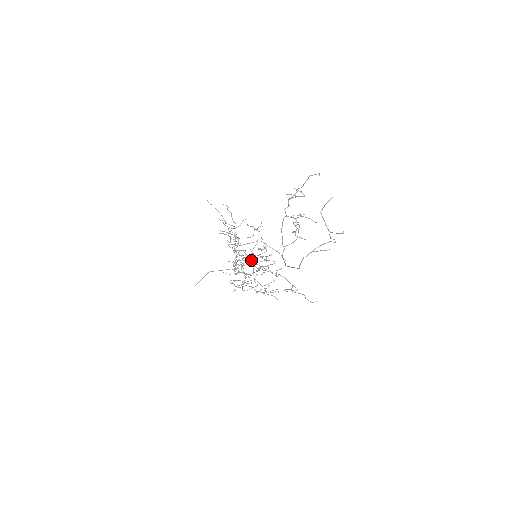
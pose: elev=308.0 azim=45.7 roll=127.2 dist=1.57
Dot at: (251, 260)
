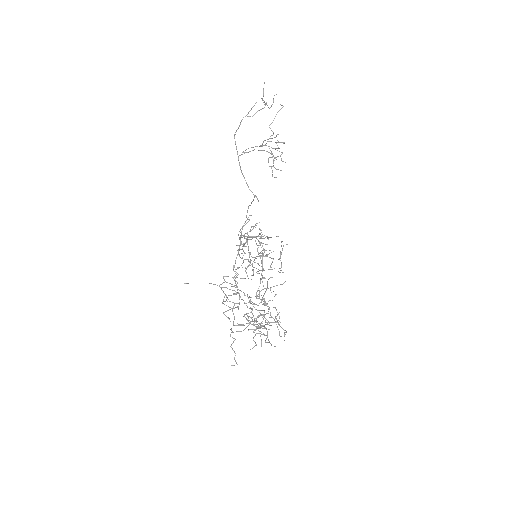
Dot at: occluded
